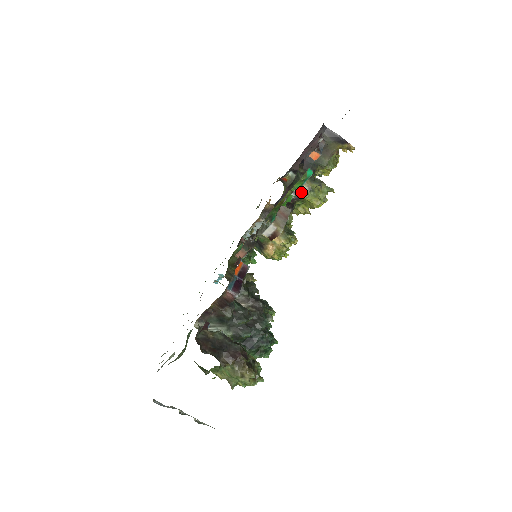
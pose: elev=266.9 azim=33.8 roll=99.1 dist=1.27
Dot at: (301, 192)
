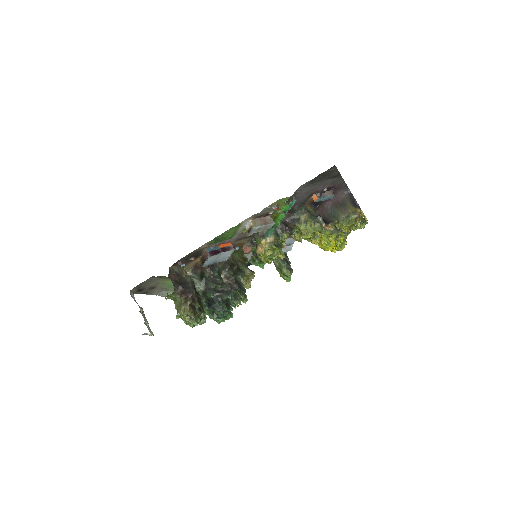
Dot at: (298, 221)
